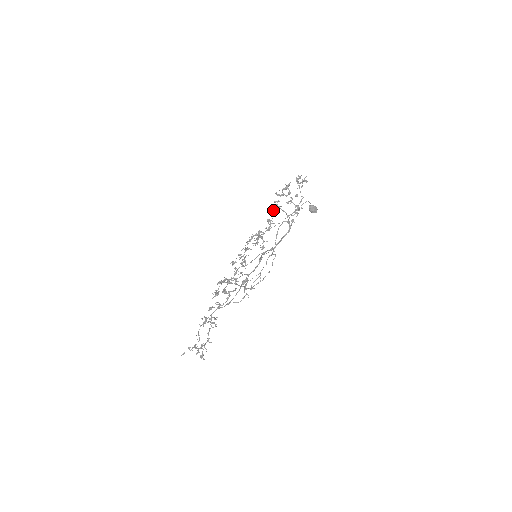
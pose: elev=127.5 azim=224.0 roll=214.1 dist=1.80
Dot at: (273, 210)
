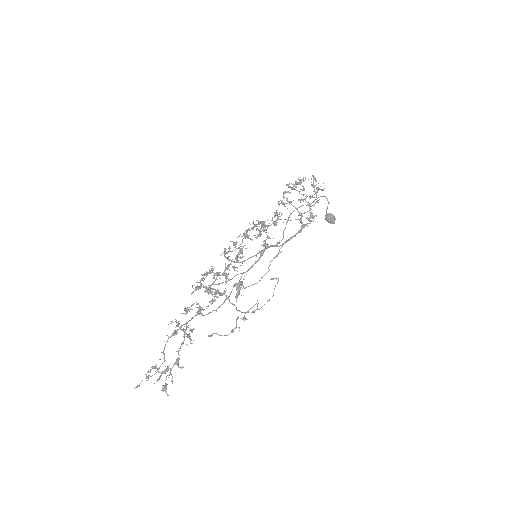
Dot at: (282, 203)
